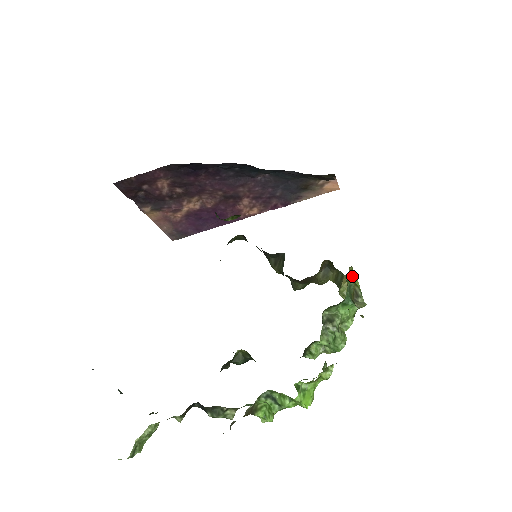
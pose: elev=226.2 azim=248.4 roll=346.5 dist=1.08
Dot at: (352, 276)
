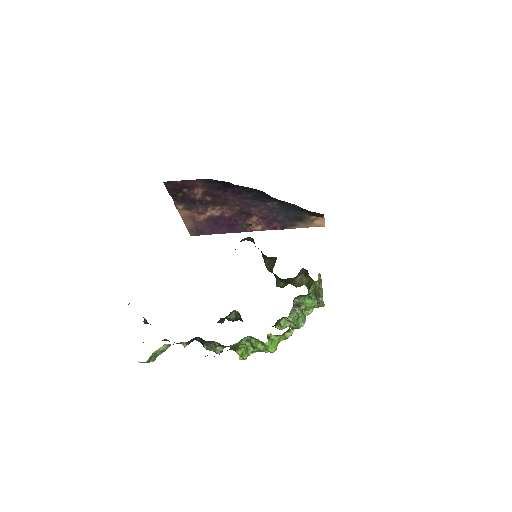
Dot at: (319, 280)
